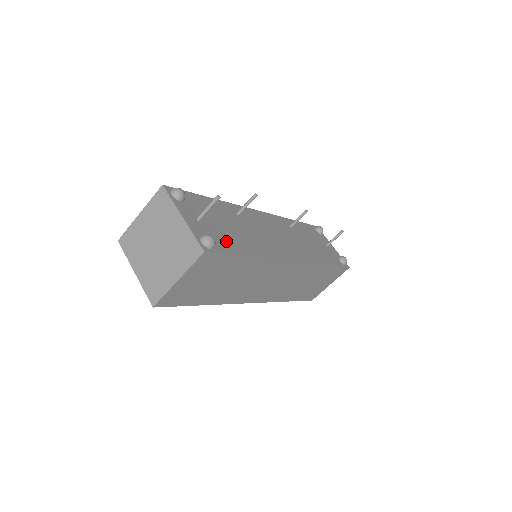
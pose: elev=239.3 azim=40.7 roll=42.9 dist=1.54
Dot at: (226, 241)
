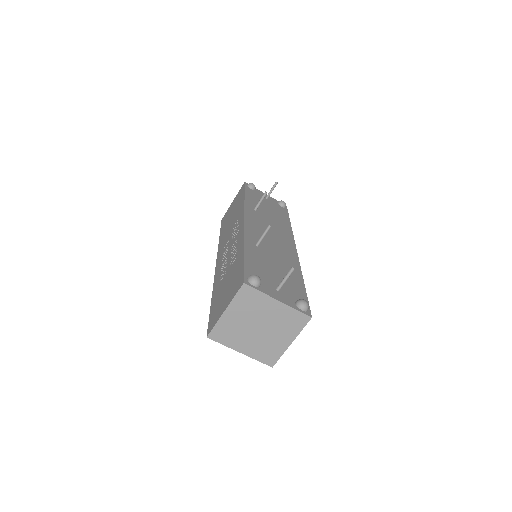
Dot at: (294, 288)
